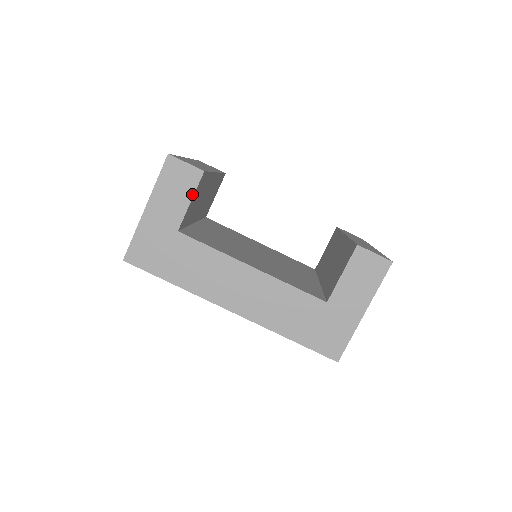
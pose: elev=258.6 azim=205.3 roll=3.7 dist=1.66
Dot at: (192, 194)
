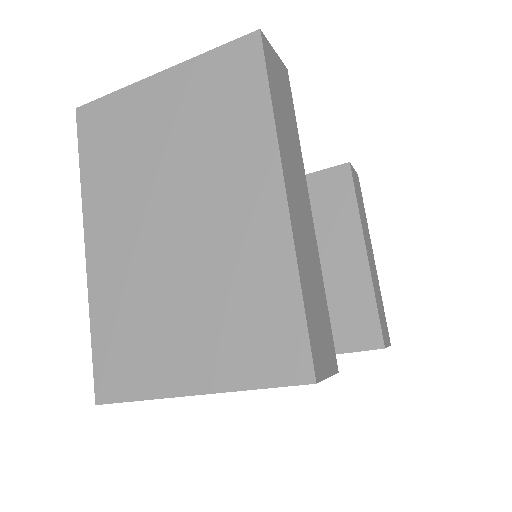
Dot at: occluded
